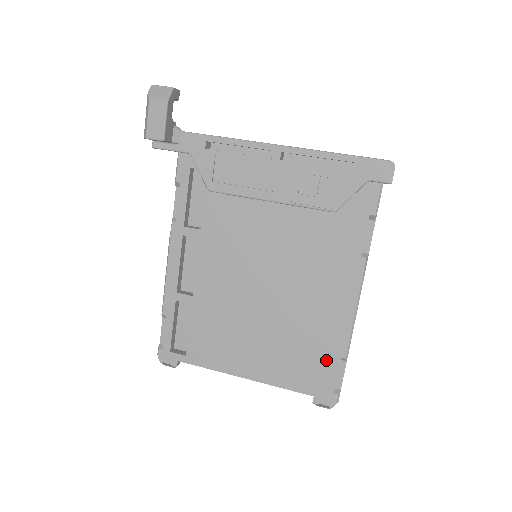
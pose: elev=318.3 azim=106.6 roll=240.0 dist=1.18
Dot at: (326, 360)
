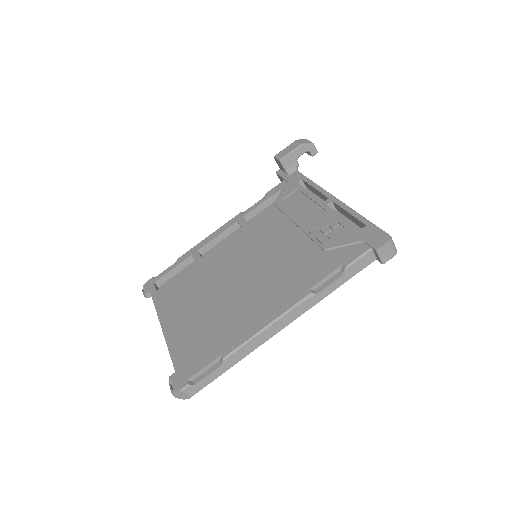
Dot at: (212, 349)
